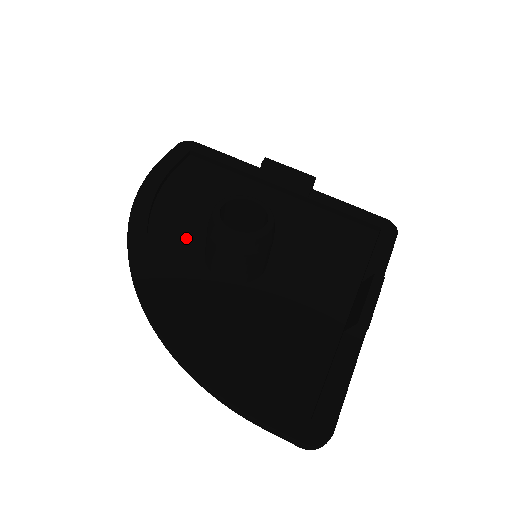
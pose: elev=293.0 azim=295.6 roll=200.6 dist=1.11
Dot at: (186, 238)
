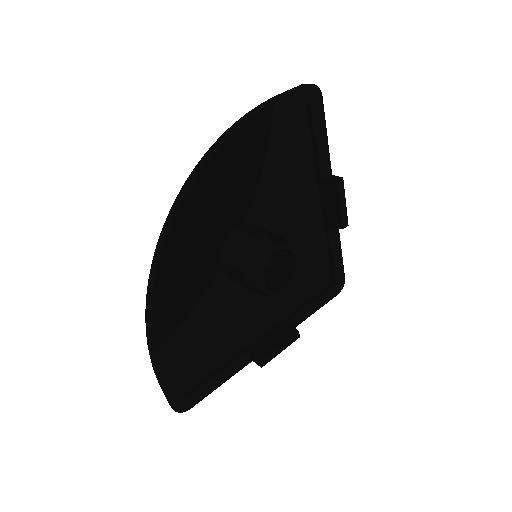
Dot at: (230, 208)
